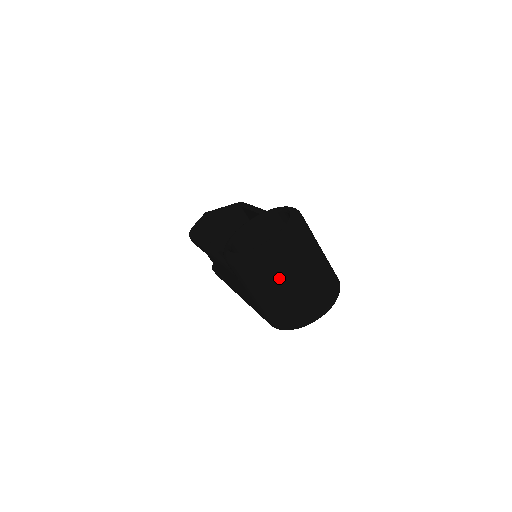
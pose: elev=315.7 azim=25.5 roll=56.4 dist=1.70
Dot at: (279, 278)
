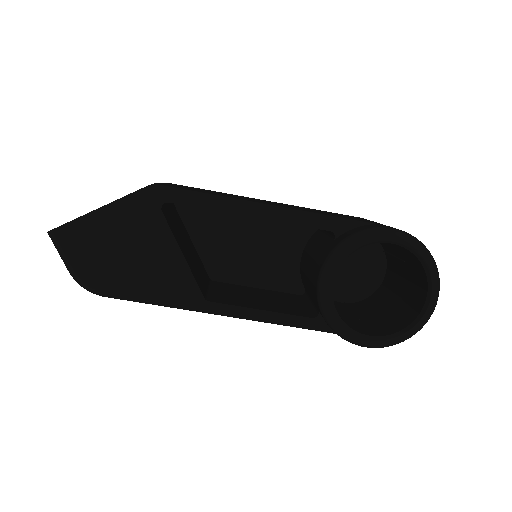
Dot at: occluded
